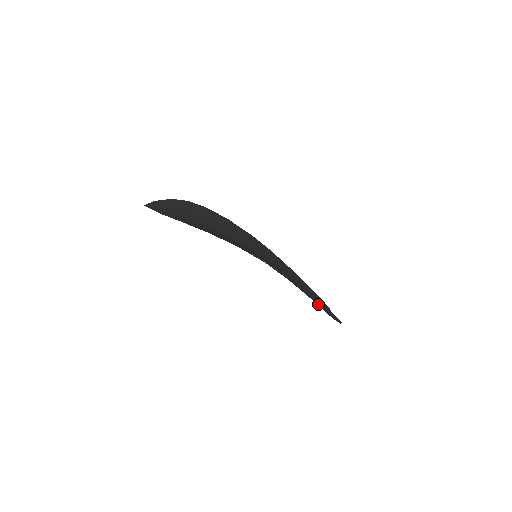
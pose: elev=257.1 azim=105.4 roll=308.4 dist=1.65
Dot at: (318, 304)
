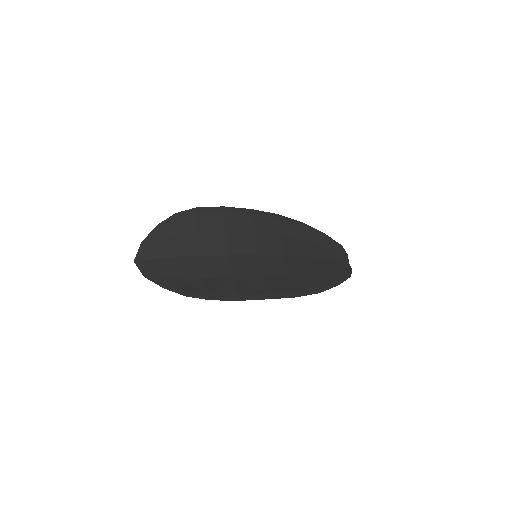
Dot at: (323, 282)
